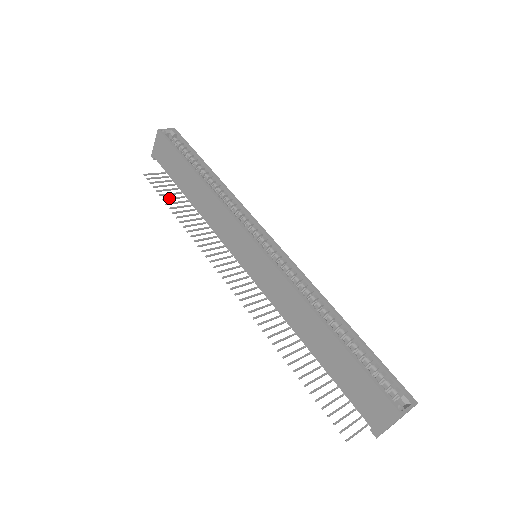
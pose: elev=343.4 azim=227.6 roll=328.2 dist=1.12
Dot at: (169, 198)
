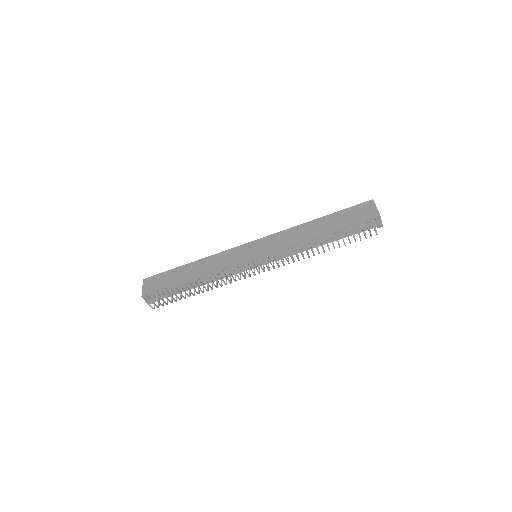
Dot at: (173, 292)
